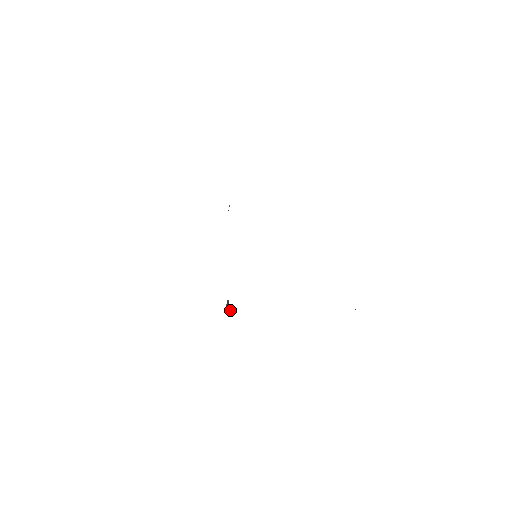
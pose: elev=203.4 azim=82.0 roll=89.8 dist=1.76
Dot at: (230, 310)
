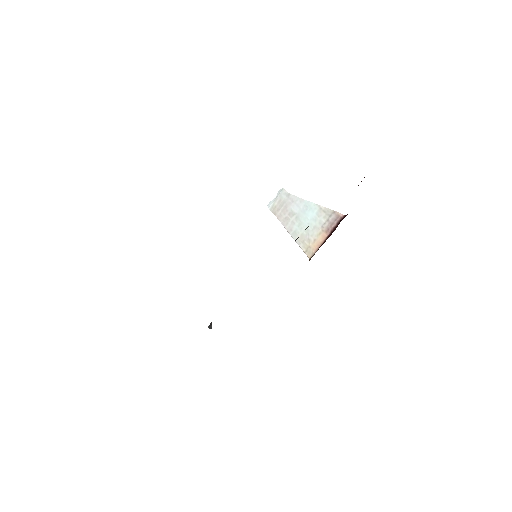
Dot at: occluded
